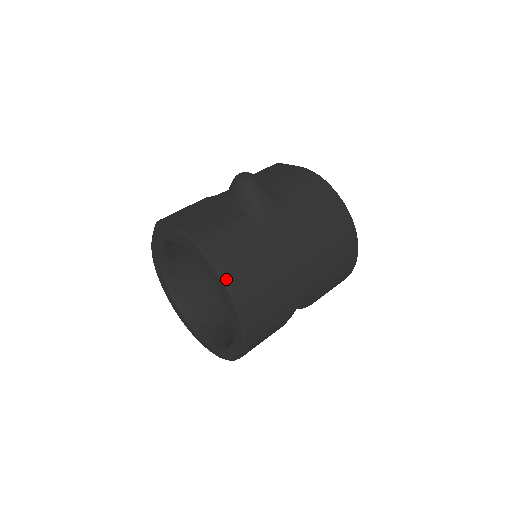
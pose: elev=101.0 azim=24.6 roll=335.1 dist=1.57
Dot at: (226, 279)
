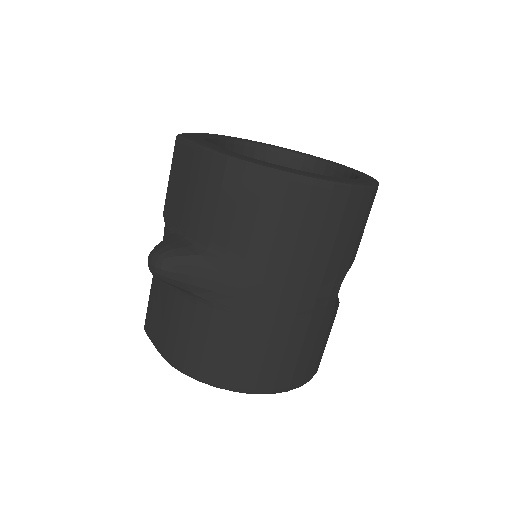
Dot at: (235, 389)
